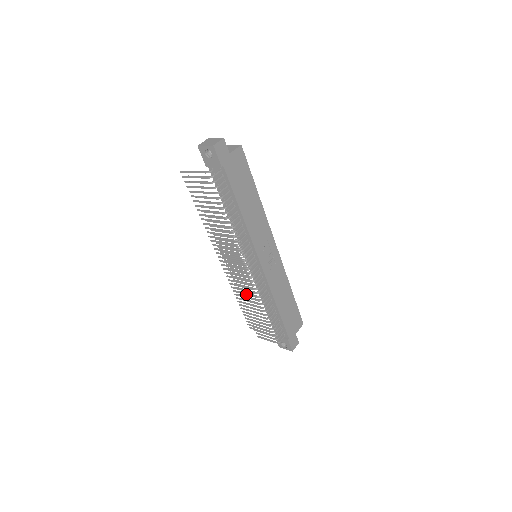
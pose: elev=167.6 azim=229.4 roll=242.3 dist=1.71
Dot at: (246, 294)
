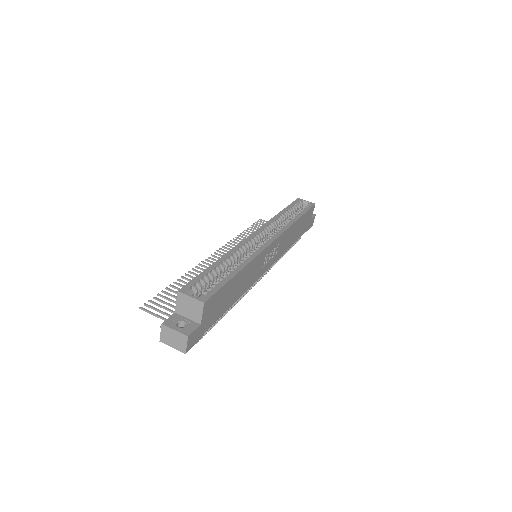
Dot at: occluded
